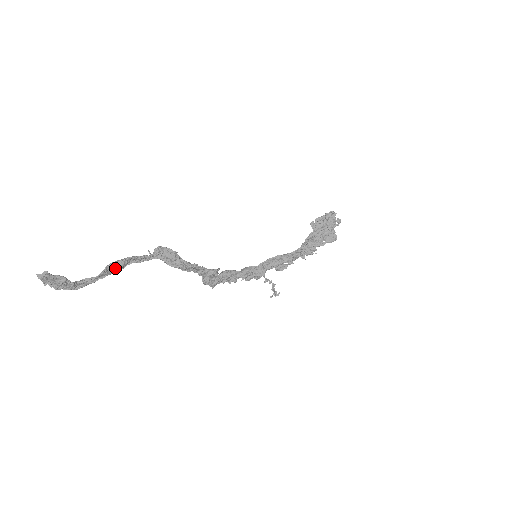
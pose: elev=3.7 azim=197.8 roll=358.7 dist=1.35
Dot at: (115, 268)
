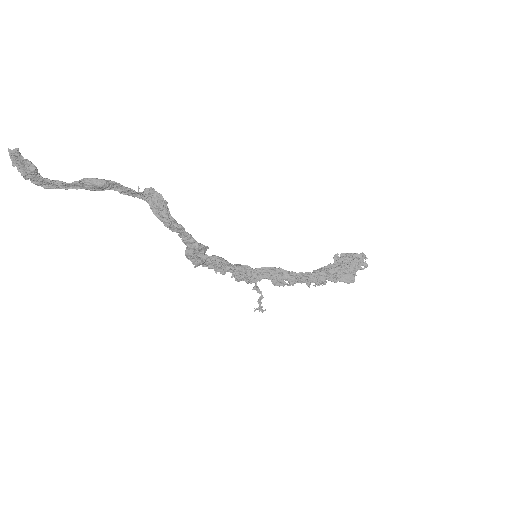
Dot at: (93, 184)
